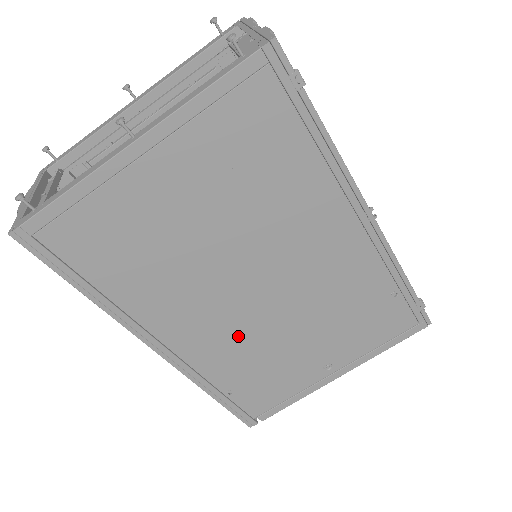
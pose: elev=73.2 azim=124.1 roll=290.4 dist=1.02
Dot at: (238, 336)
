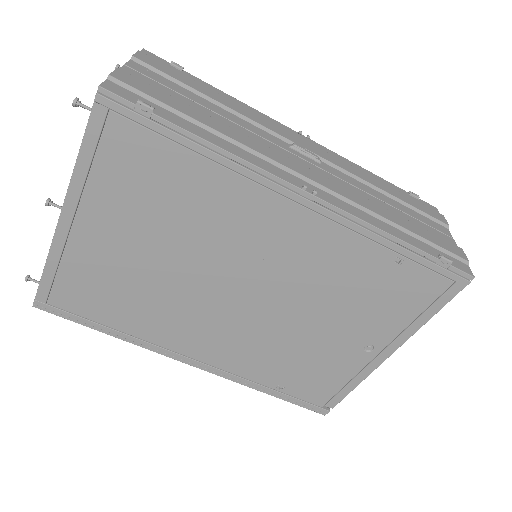
Dot at: (252, 339)
